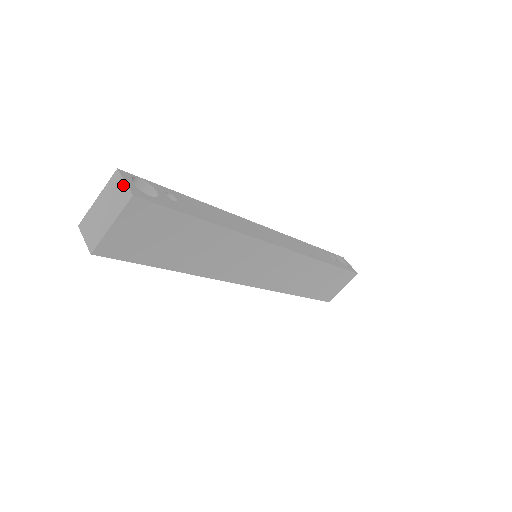
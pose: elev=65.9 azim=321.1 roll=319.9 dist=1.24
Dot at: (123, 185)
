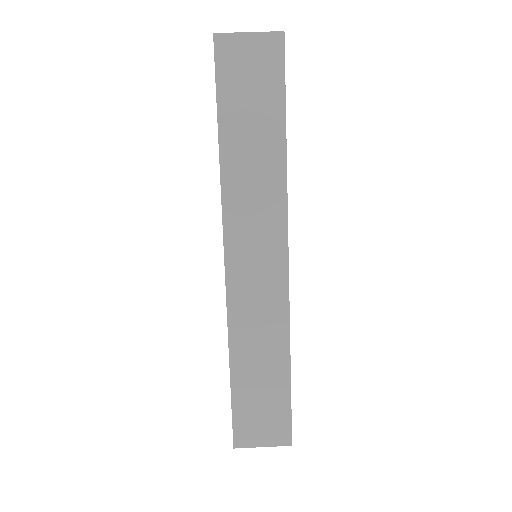
Dot at: occluded
